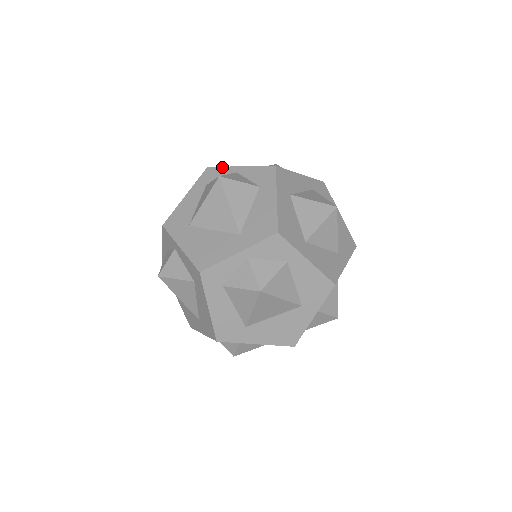
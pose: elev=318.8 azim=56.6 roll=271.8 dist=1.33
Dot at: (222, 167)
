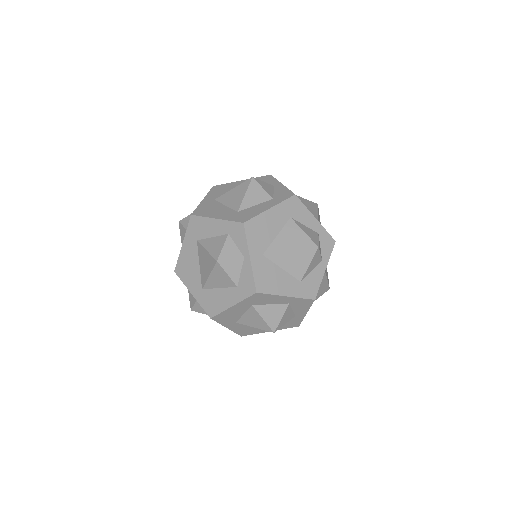
Dot at: (246, 239)
